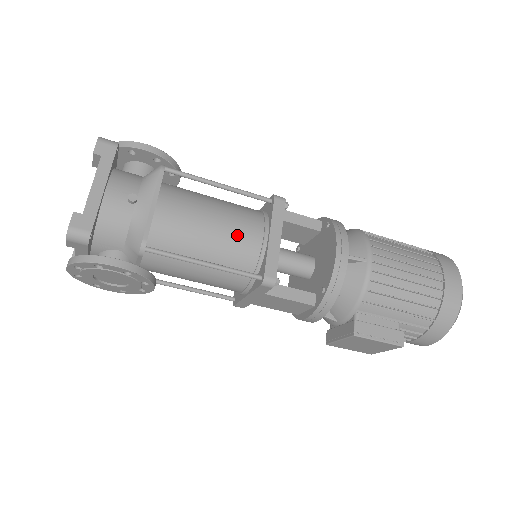
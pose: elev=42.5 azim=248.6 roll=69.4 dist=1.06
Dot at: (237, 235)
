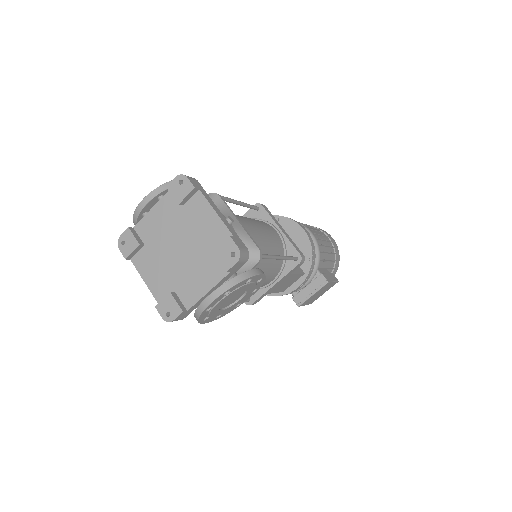
Dot at: (271, 234)
